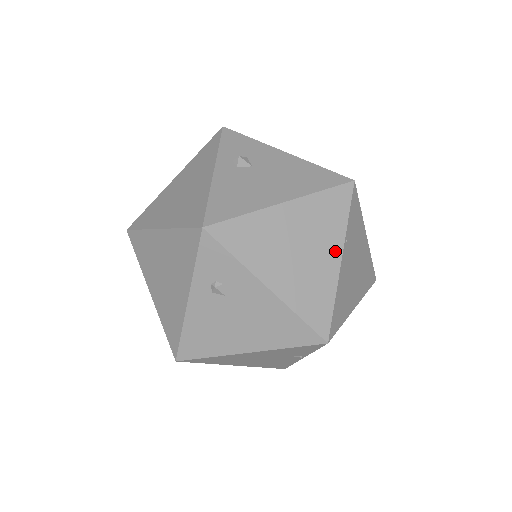
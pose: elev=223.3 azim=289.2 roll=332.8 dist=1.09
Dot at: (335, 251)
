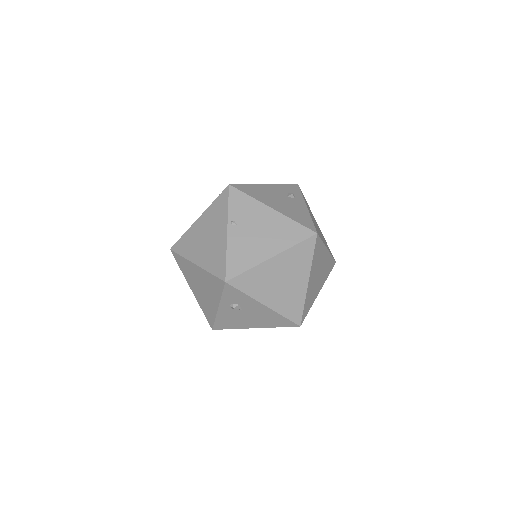
Dot at: occluded
